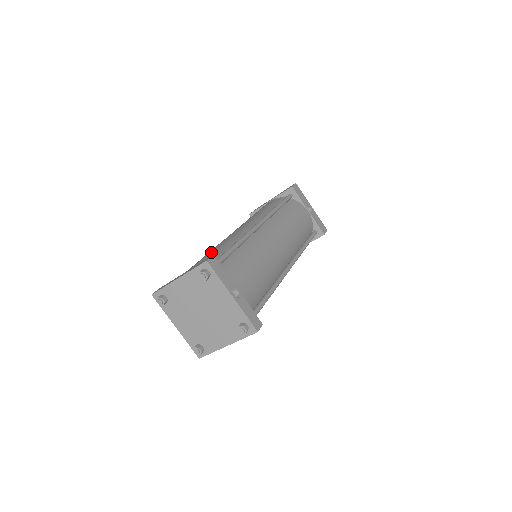
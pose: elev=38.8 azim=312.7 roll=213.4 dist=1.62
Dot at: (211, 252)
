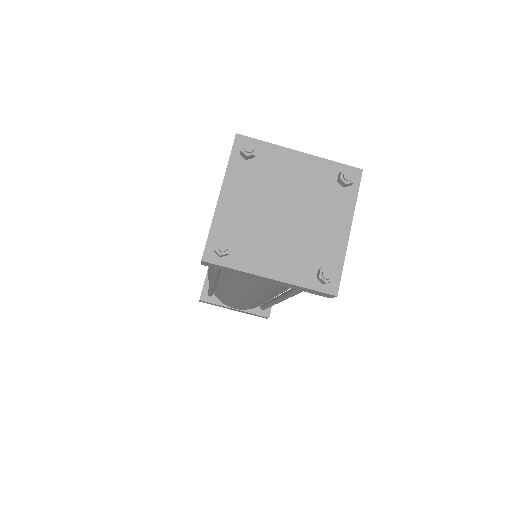
Dot at: occluded
